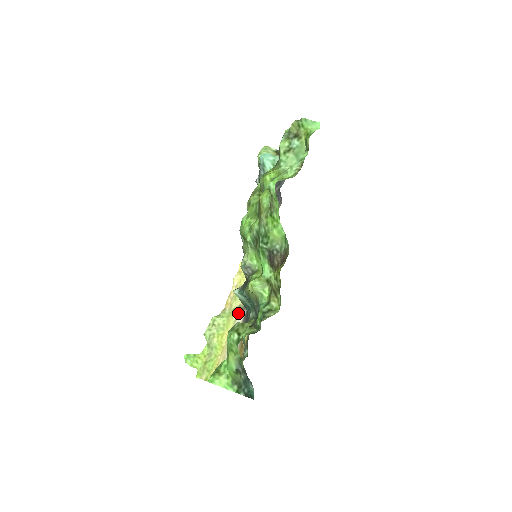
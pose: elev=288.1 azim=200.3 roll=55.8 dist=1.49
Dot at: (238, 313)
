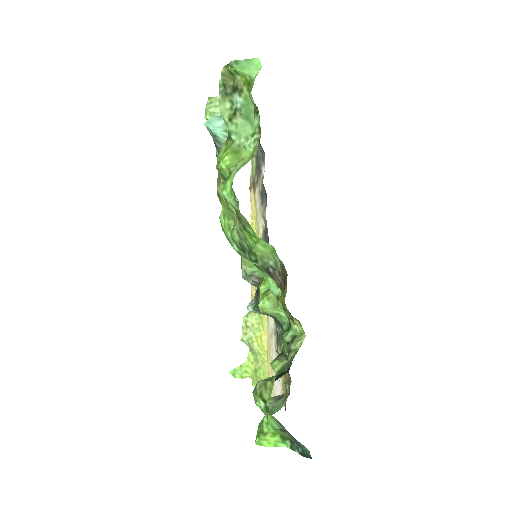
Dot at: occluded
